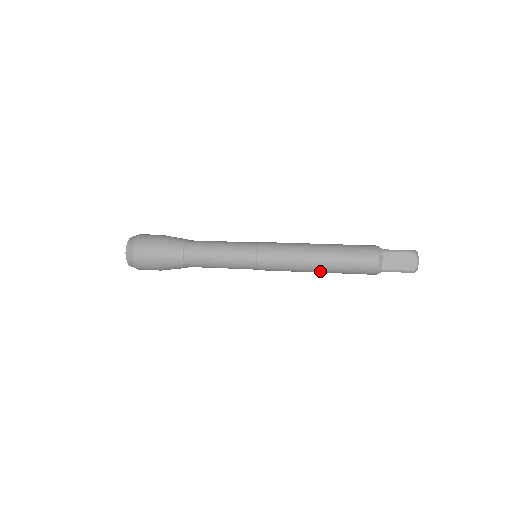
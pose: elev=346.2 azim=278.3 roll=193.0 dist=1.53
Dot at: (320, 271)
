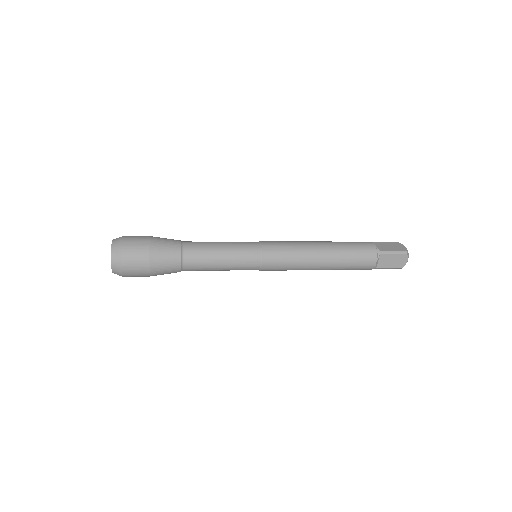
Dot at: (324, 257)
